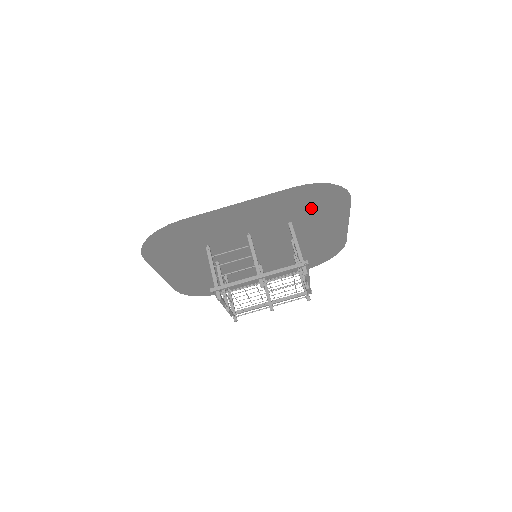
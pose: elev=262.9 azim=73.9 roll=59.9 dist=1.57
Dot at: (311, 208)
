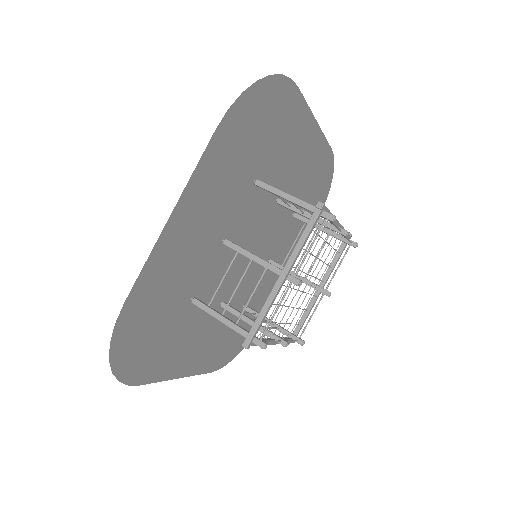
Dot at: (262, 140)
